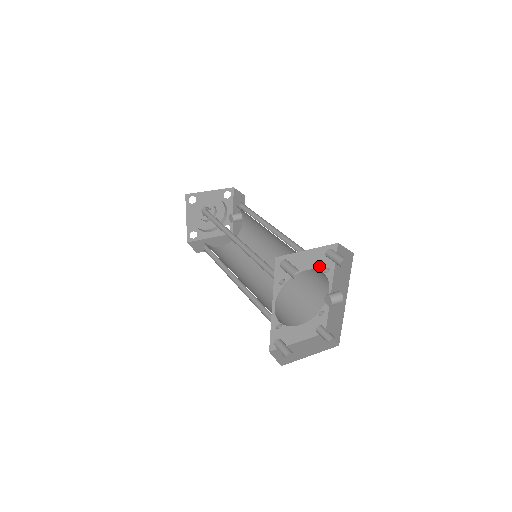
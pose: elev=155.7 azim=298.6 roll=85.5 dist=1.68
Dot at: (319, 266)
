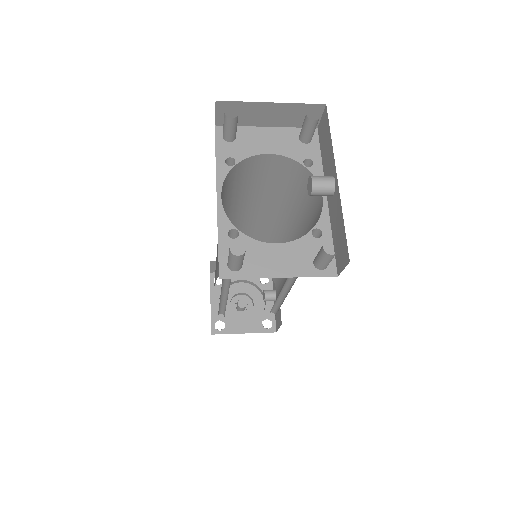
Dot at: (292, 154)
